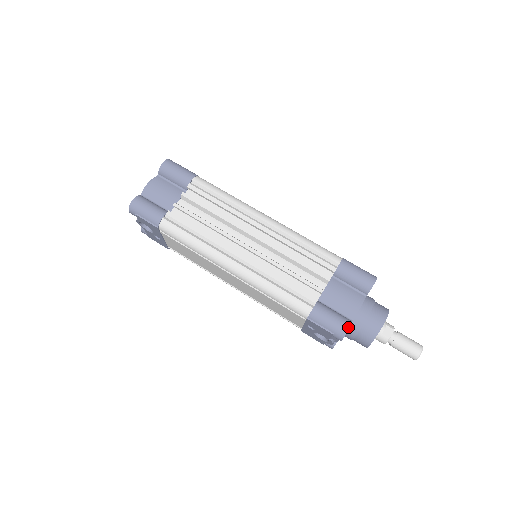
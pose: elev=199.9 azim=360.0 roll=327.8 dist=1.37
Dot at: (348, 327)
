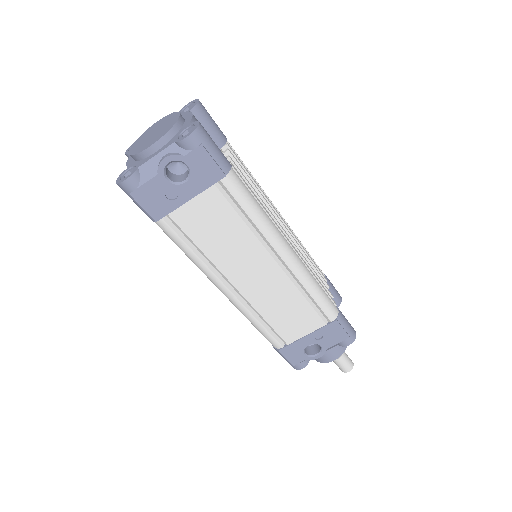
Dot at: occluded
